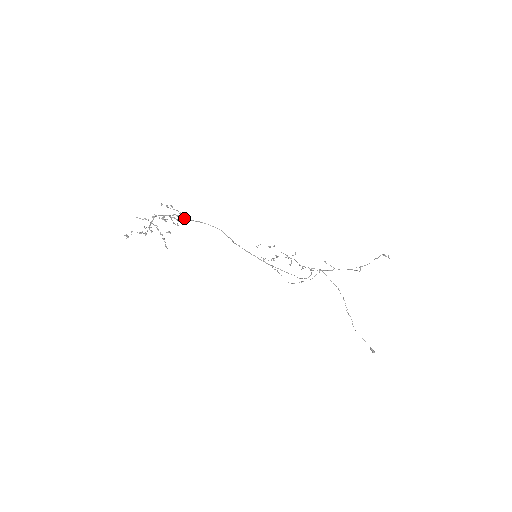
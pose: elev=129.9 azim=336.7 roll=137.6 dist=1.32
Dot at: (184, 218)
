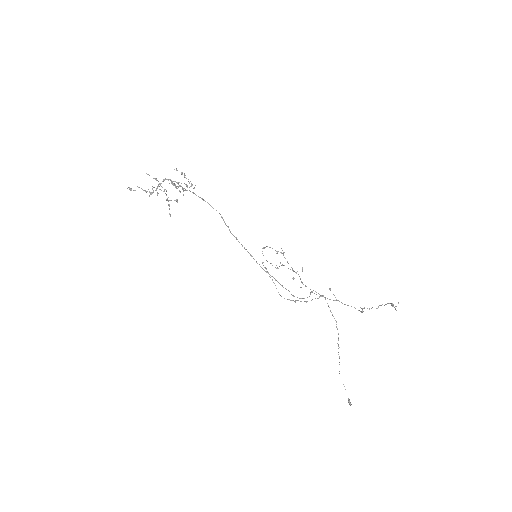
Dot at: occluded
